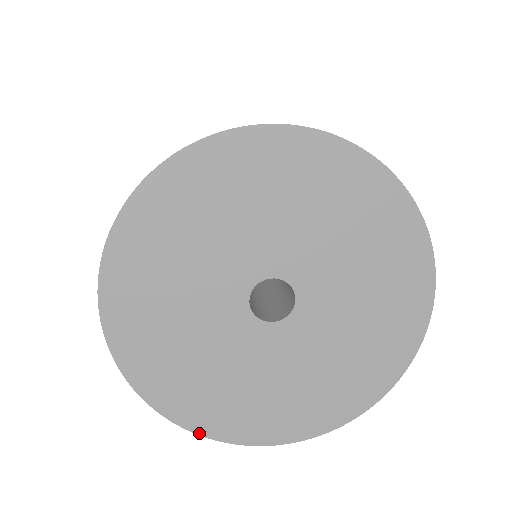
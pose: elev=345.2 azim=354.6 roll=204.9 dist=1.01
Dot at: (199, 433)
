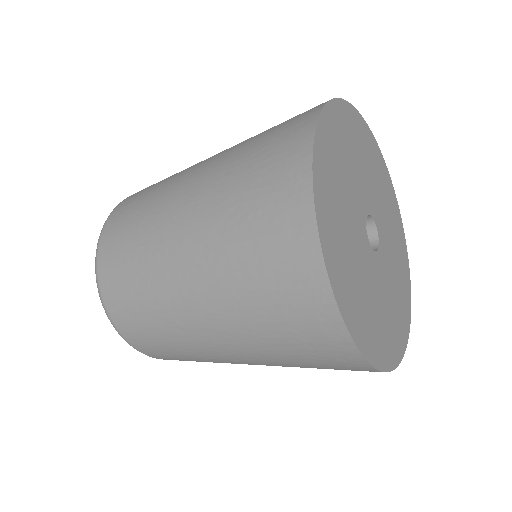
Dot at: (397, 365)
